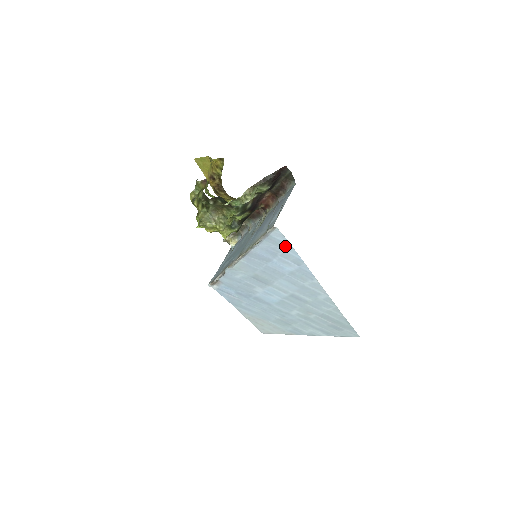
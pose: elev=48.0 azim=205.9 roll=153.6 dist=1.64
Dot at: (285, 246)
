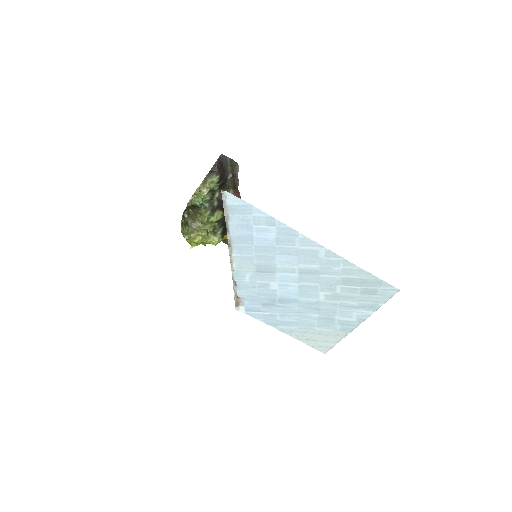
Dot at: (248, 209)
